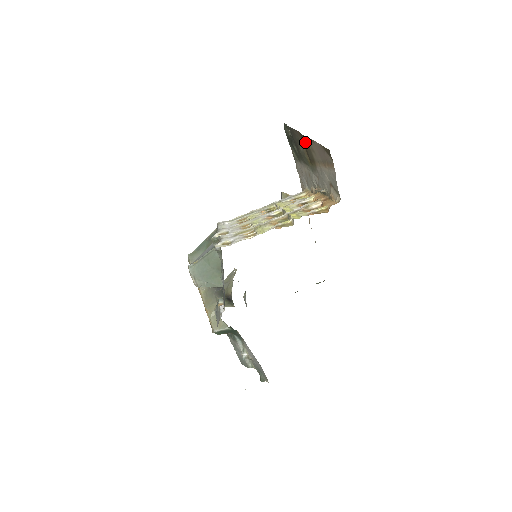
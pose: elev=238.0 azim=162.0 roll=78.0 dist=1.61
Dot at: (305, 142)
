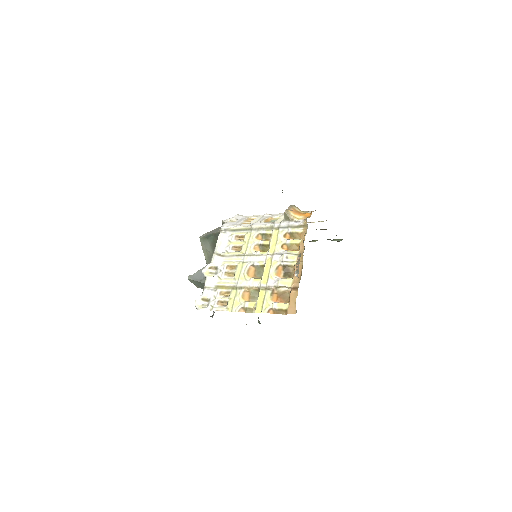
Dot at: occluded
